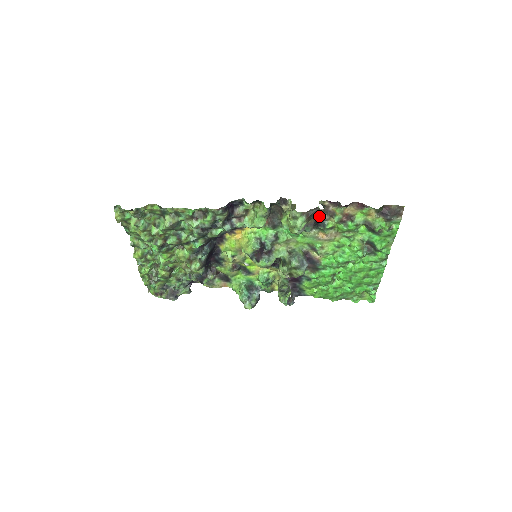
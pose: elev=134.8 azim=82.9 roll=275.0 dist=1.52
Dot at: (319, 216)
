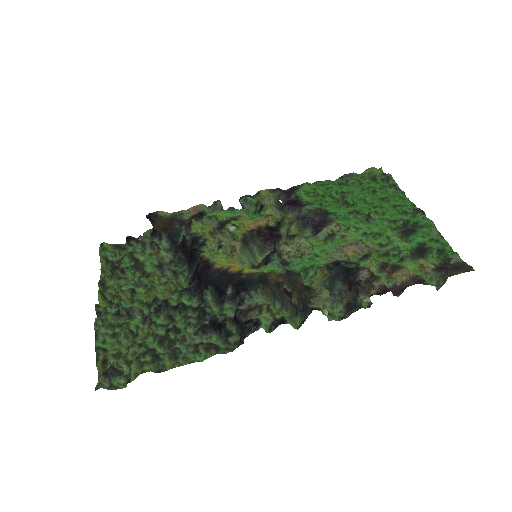
Dot at: (356, 279)
